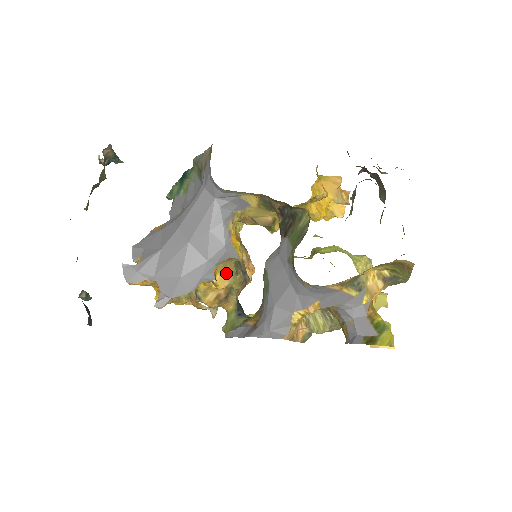
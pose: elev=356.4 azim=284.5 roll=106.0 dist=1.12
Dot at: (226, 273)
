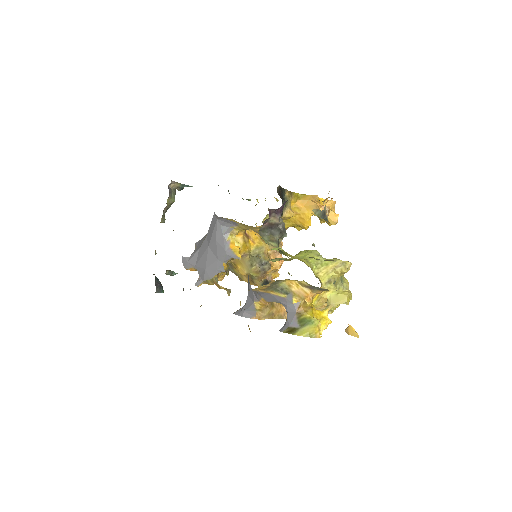
Dot at: (243, 265)
